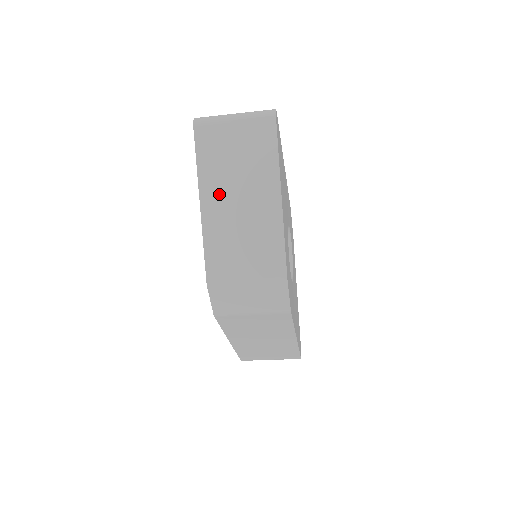
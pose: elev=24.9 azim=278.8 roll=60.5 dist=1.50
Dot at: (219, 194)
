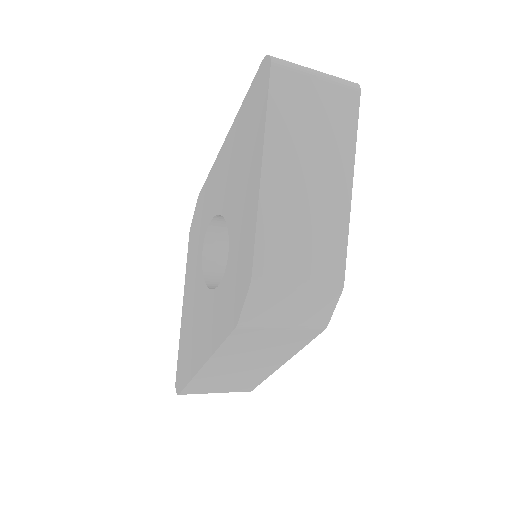
Dot at: (287, 162)
